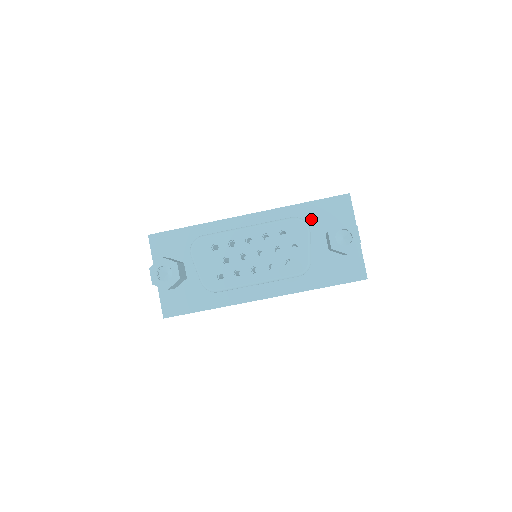
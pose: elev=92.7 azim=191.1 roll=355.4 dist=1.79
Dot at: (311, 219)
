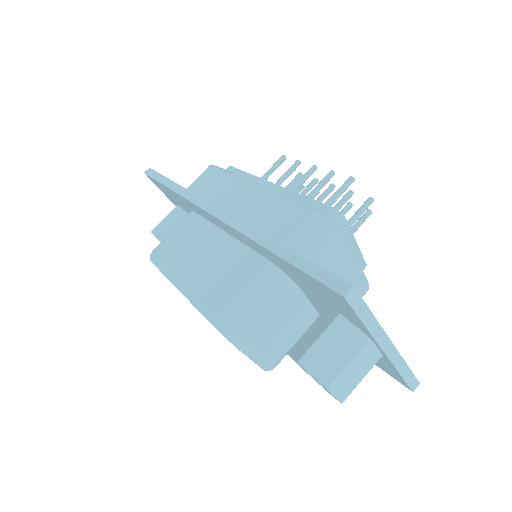
Dot at: (294, 277)
